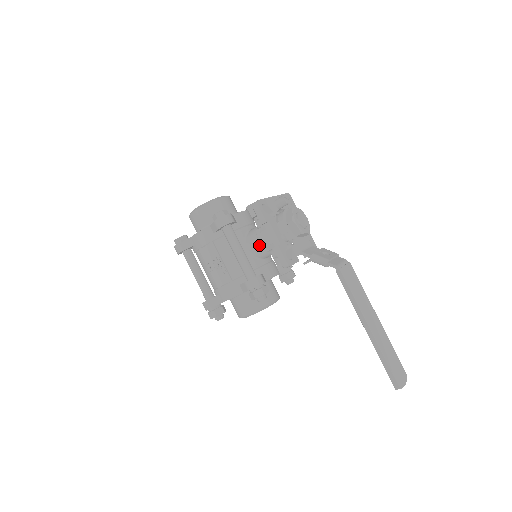
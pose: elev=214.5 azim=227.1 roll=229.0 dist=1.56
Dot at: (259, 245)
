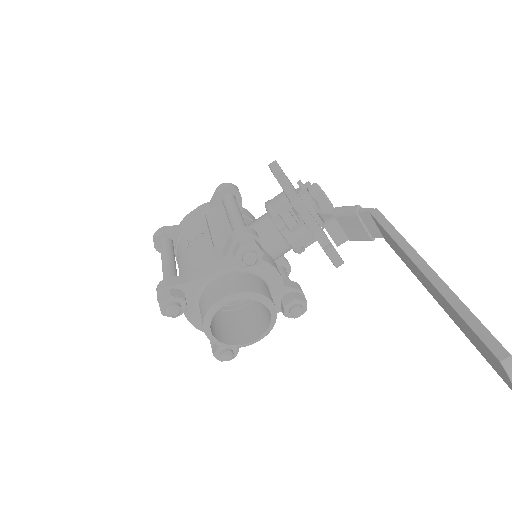
Dot at: (265, 220)
